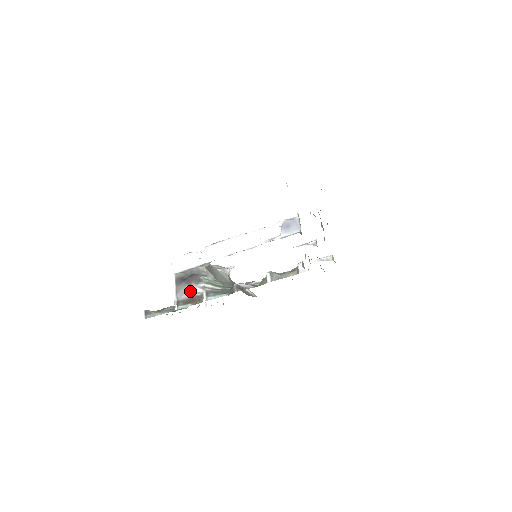
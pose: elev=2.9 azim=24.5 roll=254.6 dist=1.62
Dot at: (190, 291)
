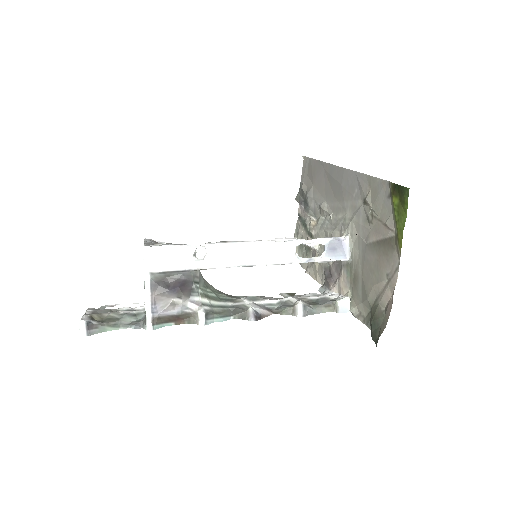
Dot at: (175, 305)
